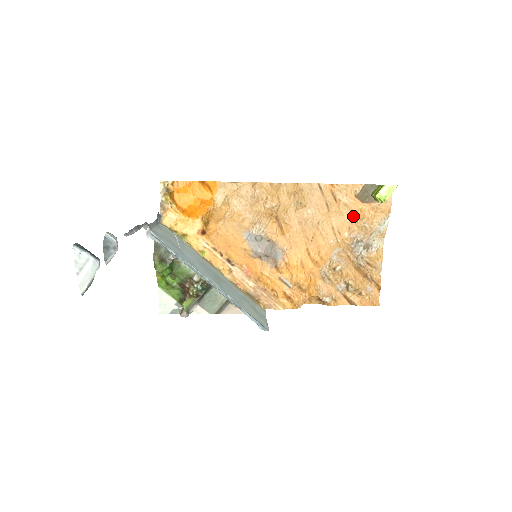
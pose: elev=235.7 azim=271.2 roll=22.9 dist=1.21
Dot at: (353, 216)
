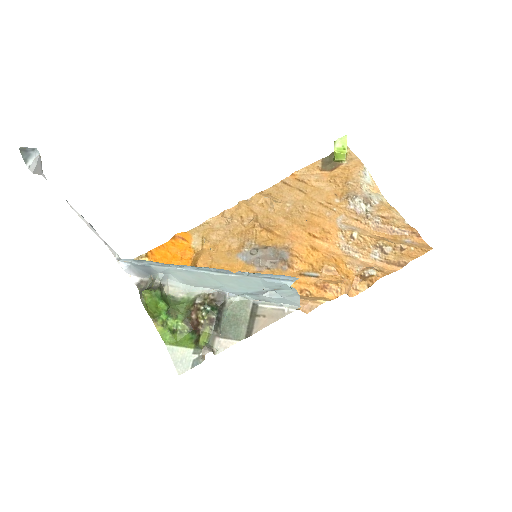
Dot at: (331, 184)
